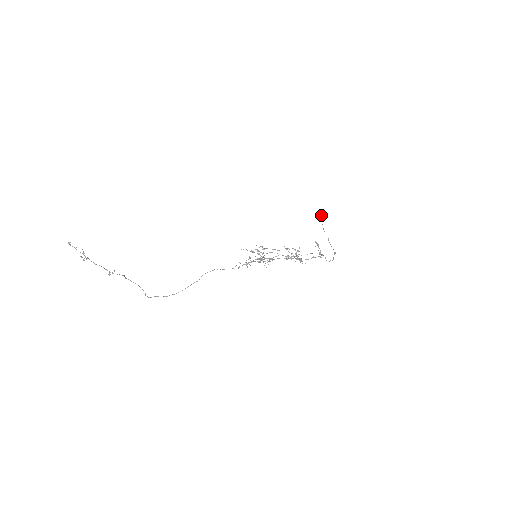
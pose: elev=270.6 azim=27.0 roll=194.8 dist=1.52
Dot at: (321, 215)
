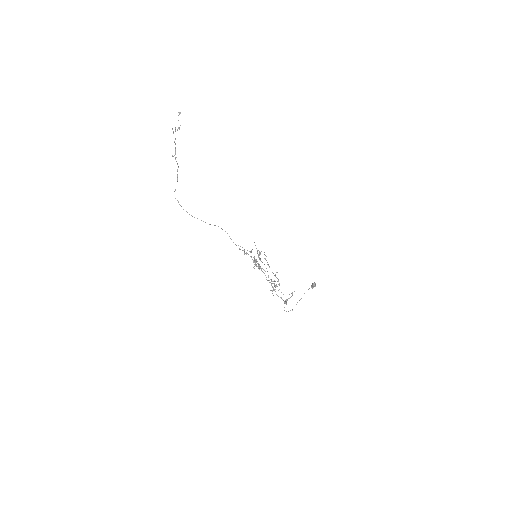
Dot at: occluded
